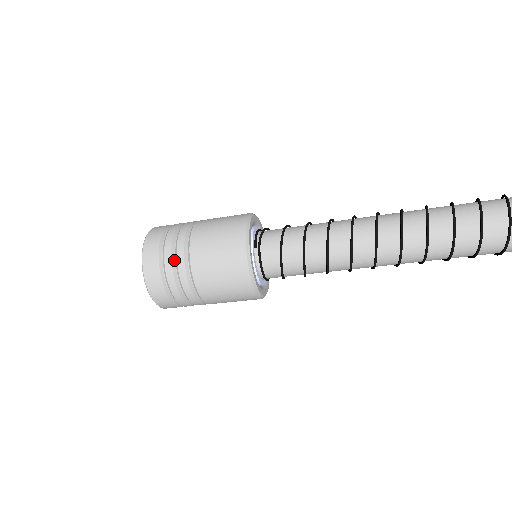
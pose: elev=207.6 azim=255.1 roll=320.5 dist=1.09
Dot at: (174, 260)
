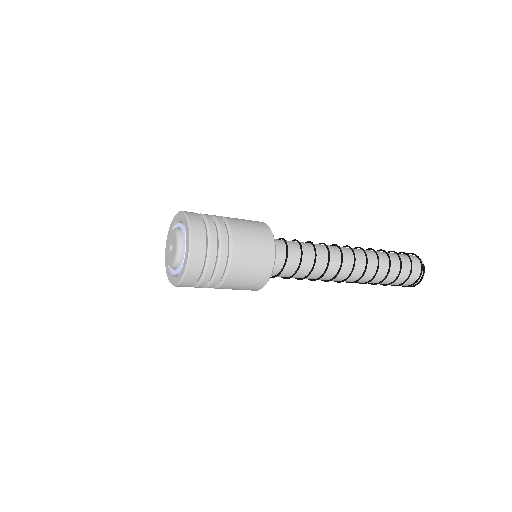
Dot at: (218, 242)
